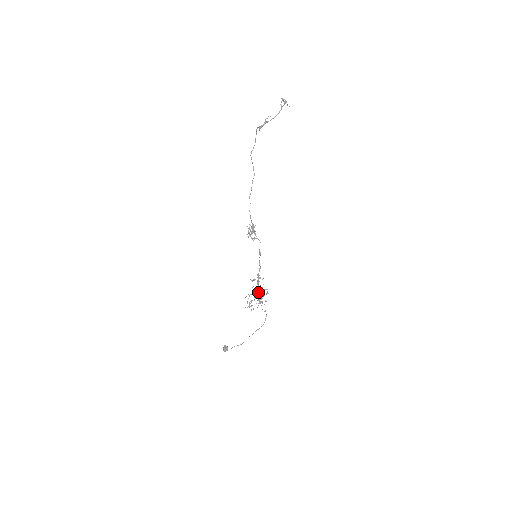
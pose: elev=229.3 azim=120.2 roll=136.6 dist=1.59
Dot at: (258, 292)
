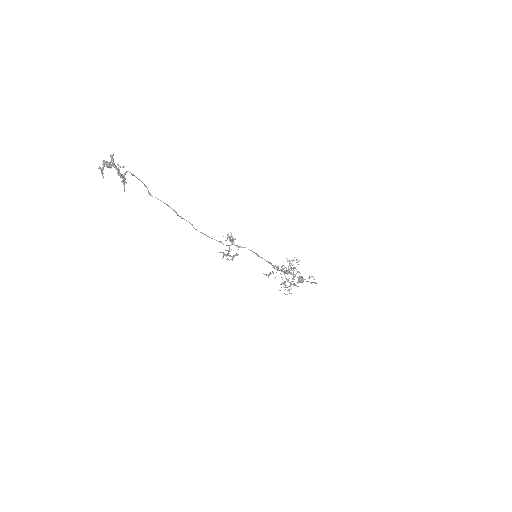
Dot at: (287, 271)
